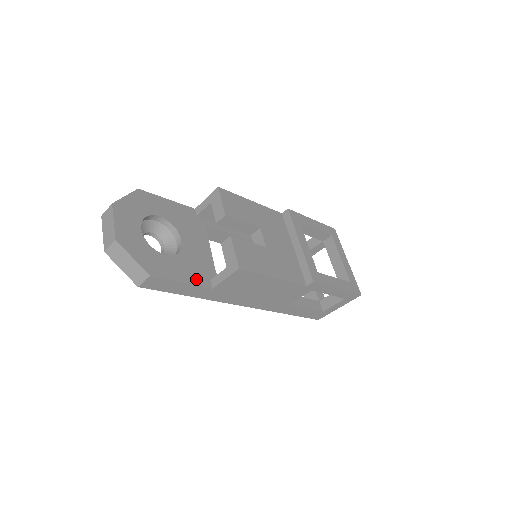
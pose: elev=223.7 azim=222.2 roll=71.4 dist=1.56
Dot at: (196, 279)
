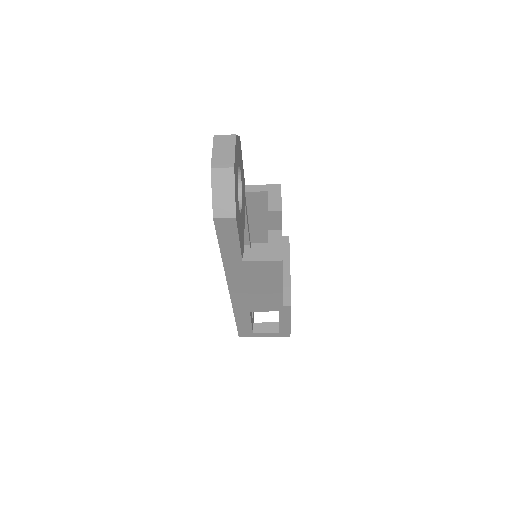
Dot at: (241, 244)
